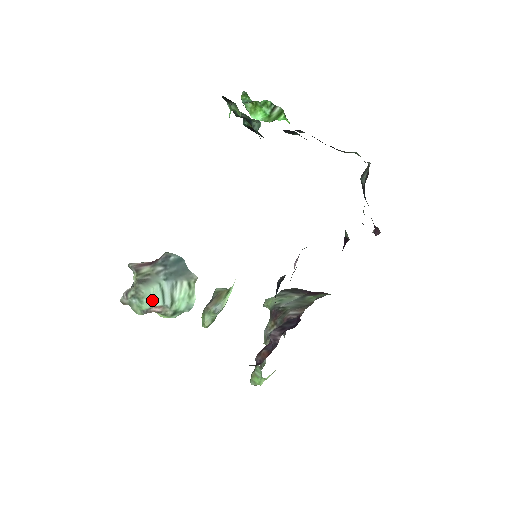
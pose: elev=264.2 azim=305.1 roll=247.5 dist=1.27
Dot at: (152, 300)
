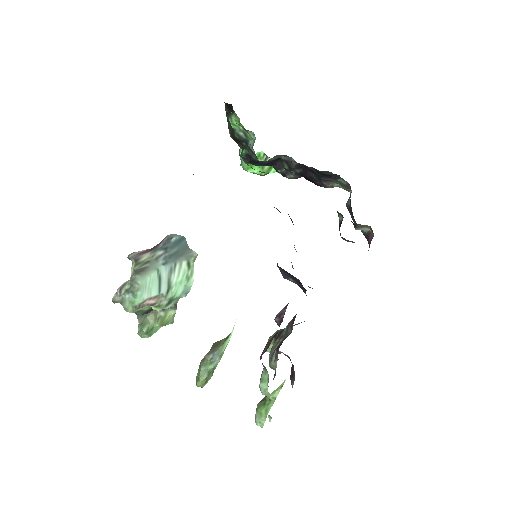
Dot at: (147, 291)
